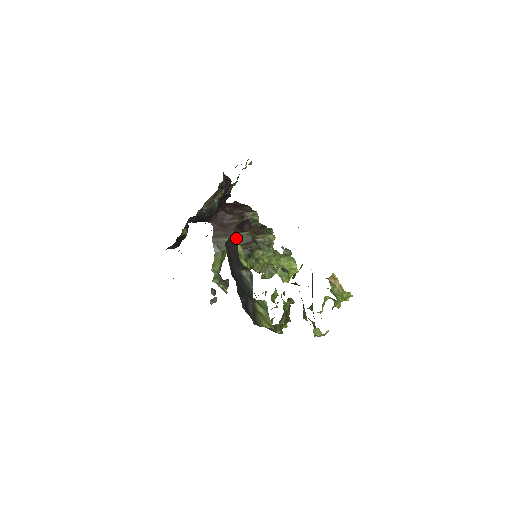
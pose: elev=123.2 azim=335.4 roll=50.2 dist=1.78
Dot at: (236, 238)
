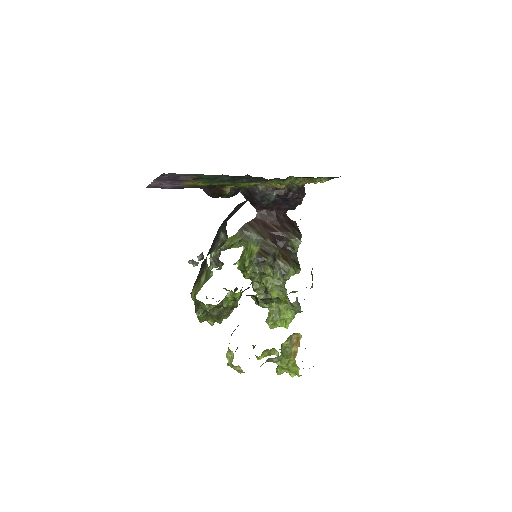
Dot at: occluded
